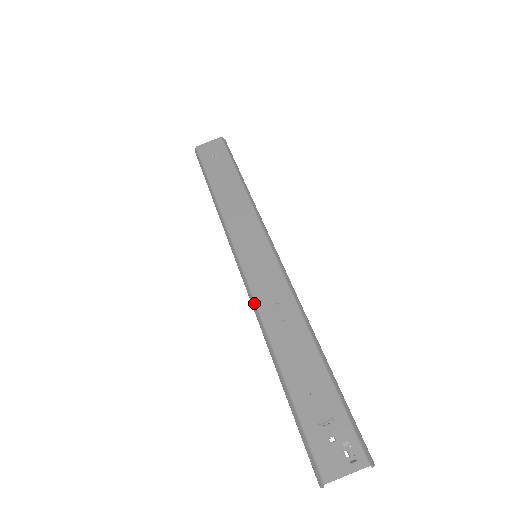
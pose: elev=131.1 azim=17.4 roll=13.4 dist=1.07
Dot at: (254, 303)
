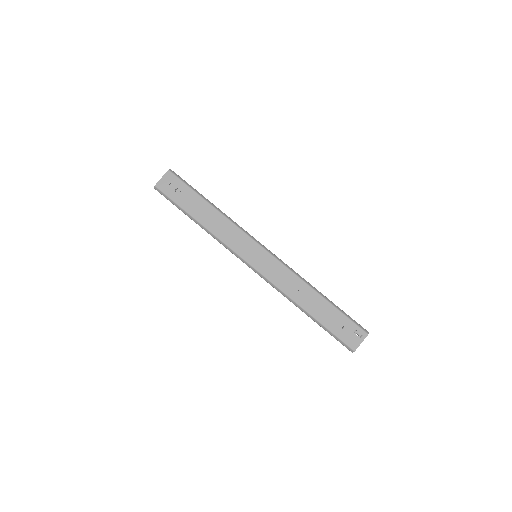
Dot at: (275, 286)
